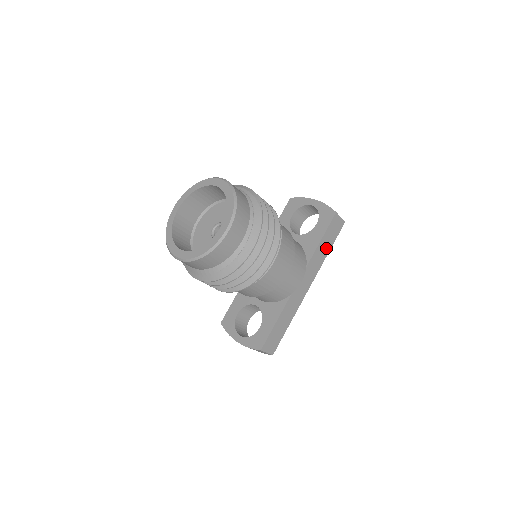
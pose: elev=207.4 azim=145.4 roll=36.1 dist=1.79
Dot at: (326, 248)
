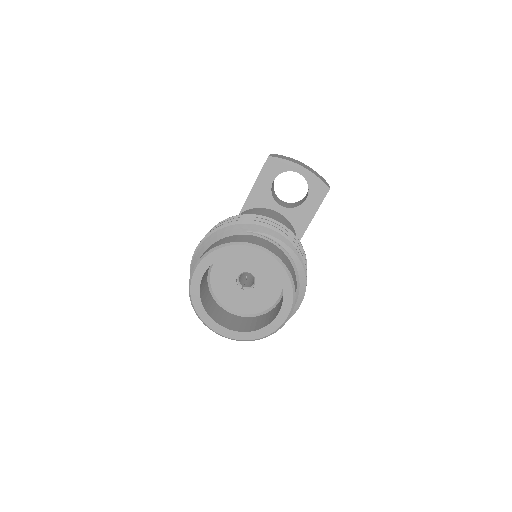
Dot at: occluded
